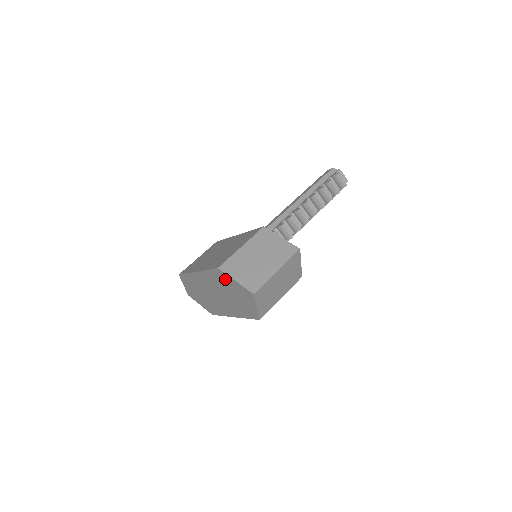
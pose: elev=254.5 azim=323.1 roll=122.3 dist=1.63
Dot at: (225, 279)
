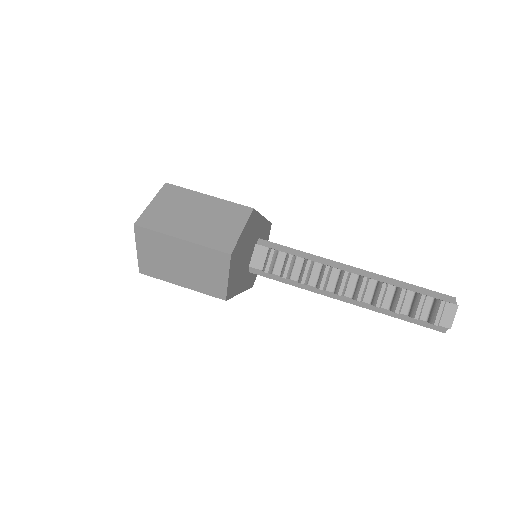
Dot at: occluded
